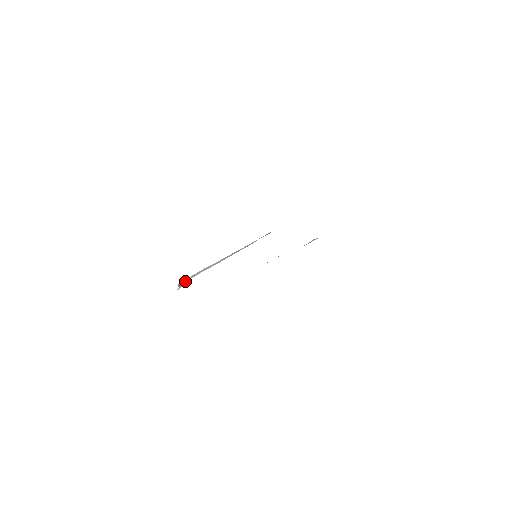
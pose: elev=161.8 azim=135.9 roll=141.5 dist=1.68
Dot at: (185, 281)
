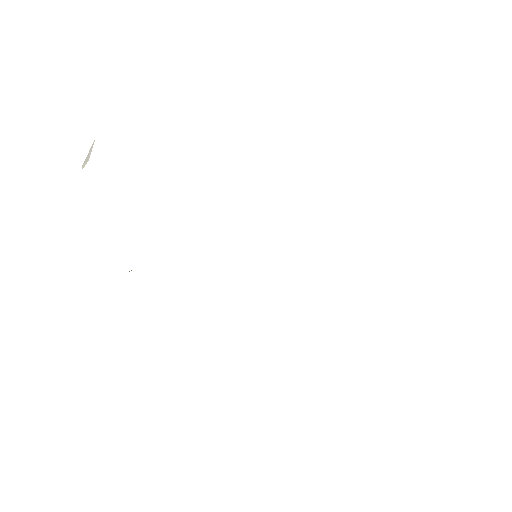
Dot at: occluded
